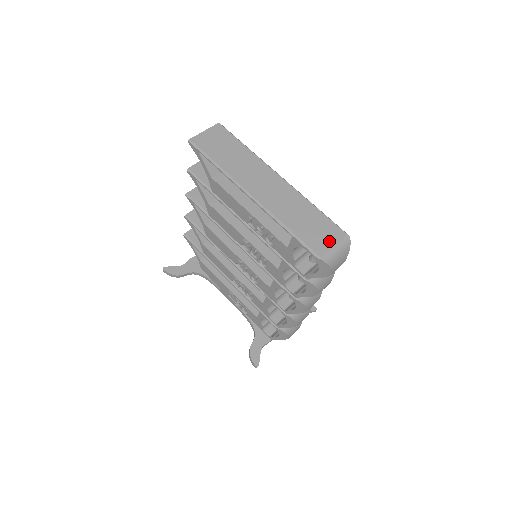
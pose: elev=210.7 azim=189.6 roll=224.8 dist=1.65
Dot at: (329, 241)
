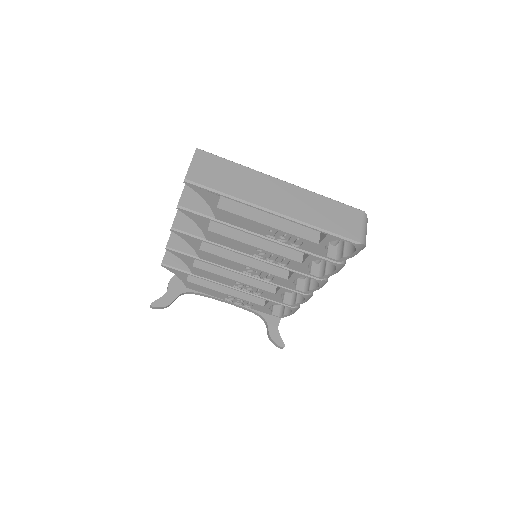
Dot at: (355, 224)
